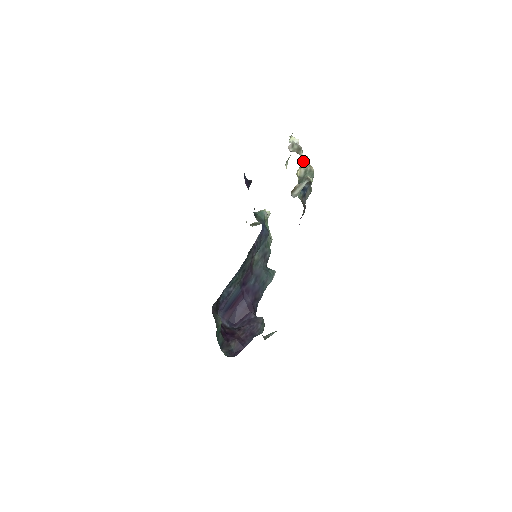
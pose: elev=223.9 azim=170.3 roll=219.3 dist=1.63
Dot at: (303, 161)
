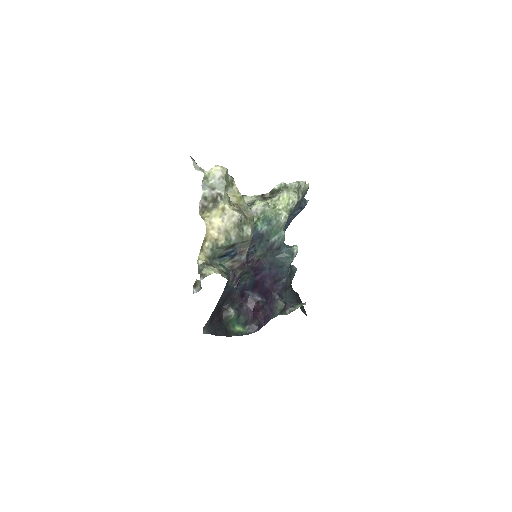
Dot at: (203, 242)
